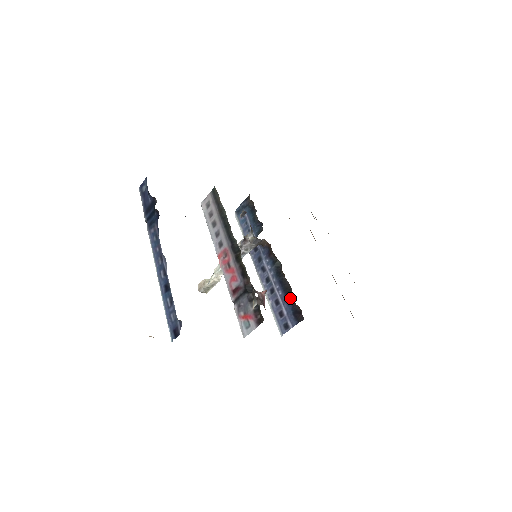
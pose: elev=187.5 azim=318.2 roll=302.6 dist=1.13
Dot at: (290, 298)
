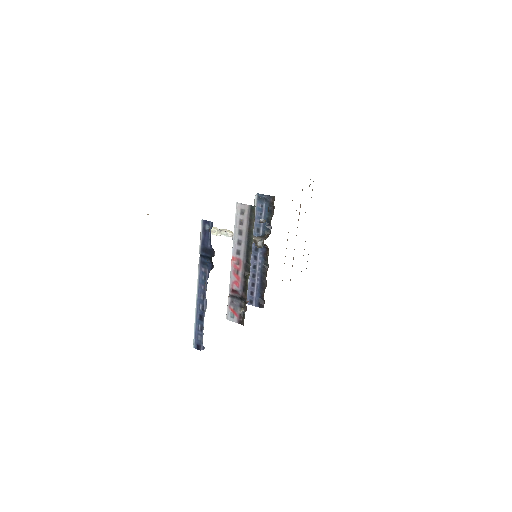
Dot at: (262, 291)
